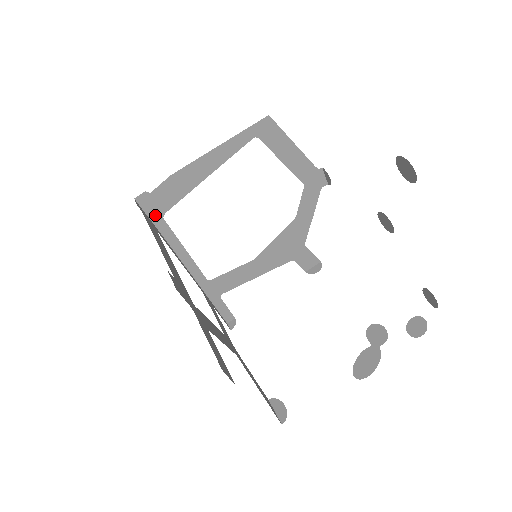
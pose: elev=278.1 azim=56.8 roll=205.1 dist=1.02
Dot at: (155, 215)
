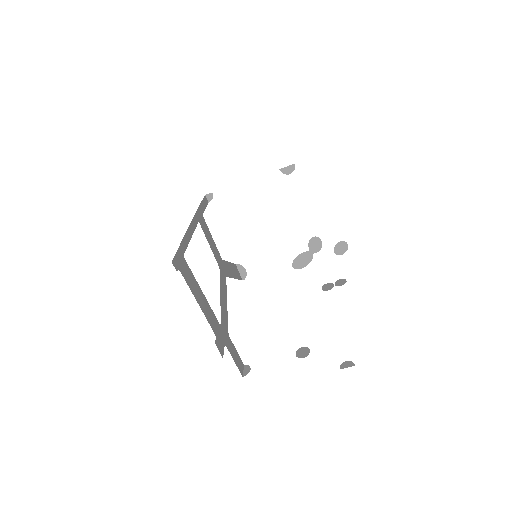
Dot at: occluded
